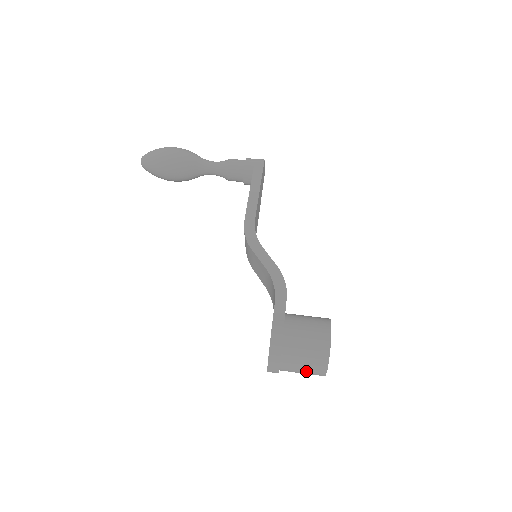
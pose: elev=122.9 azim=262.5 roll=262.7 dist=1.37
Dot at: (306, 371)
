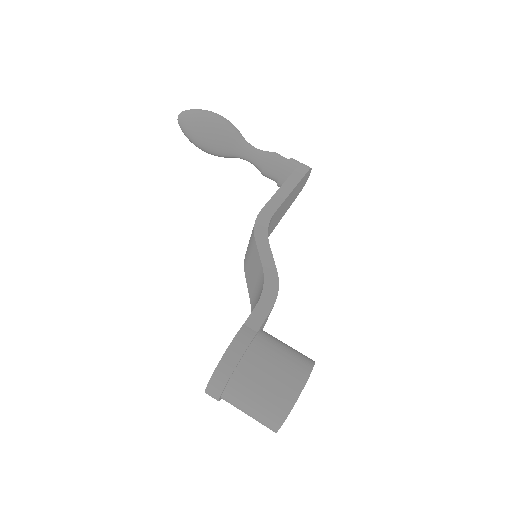
Dot at: (255, 412)
